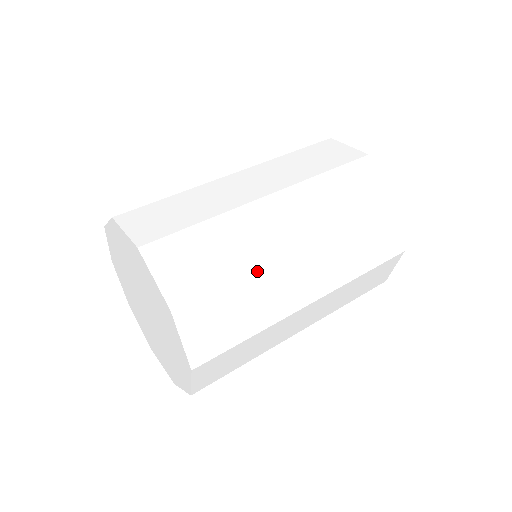
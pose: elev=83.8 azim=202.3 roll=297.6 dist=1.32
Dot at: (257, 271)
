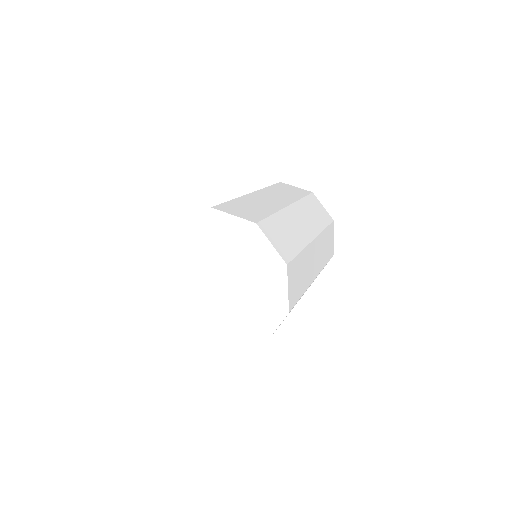
Dot at: (280, 212)
